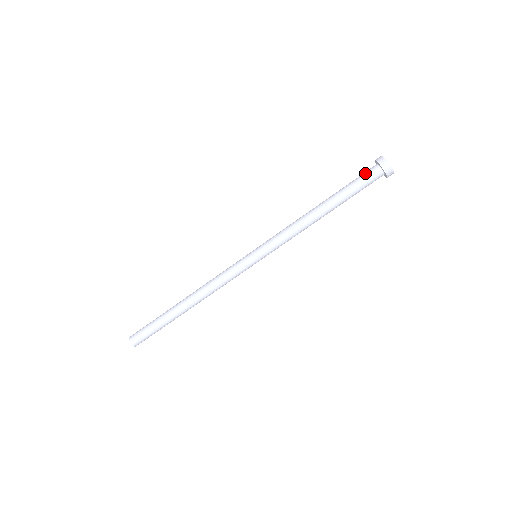
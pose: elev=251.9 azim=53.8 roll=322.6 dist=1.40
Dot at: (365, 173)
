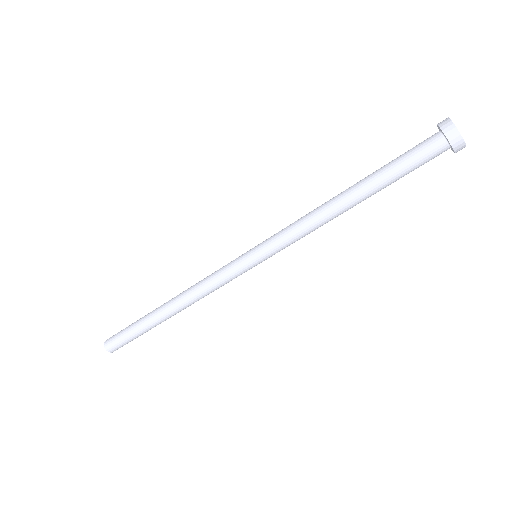
Dot at: (421, 147)
